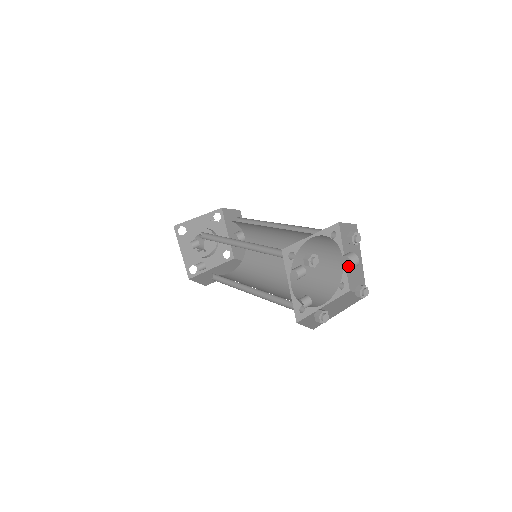
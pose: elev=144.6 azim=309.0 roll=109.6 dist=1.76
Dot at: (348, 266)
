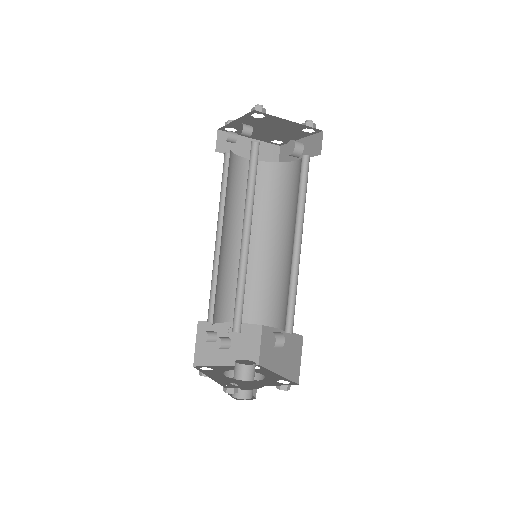
Dot at: (292, 145)
